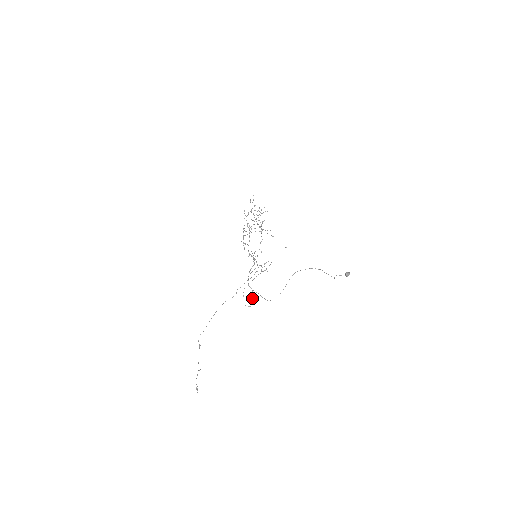
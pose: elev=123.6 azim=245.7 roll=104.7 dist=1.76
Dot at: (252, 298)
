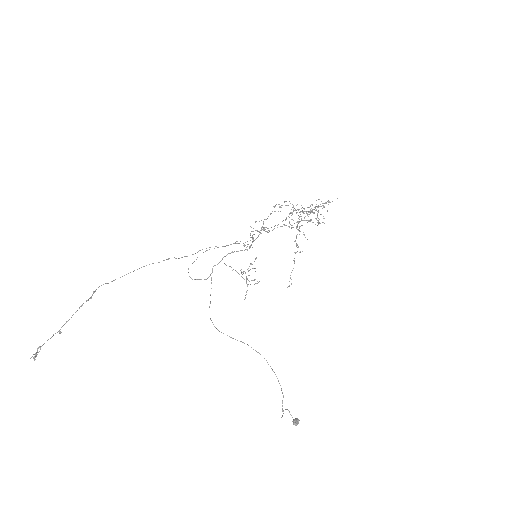
Dot at: occluded
